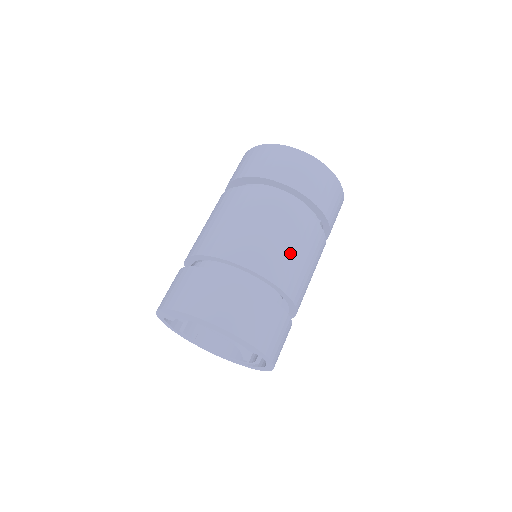
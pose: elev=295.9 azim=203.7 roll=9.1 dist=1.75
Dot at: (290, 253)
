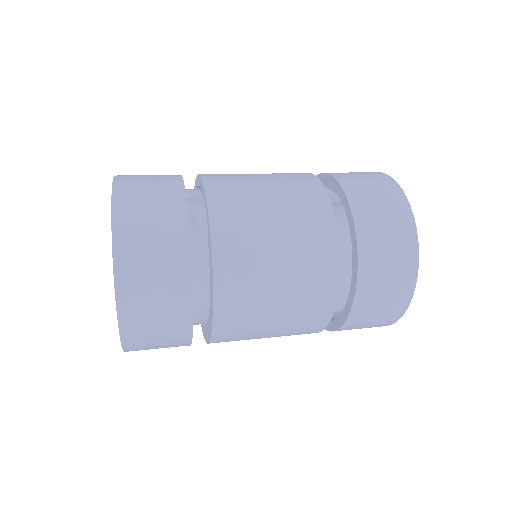
Dot at: occluded
